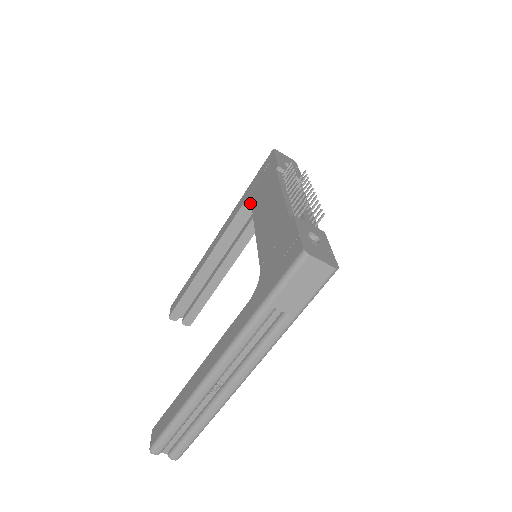
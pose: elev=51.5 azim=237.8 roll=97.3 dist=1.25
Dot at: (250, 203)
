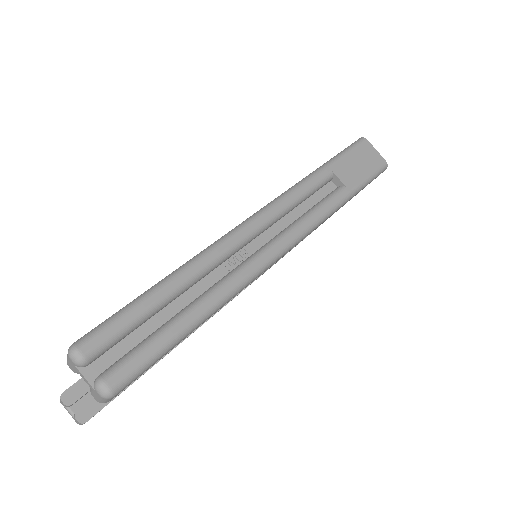
Dot at: occluded
